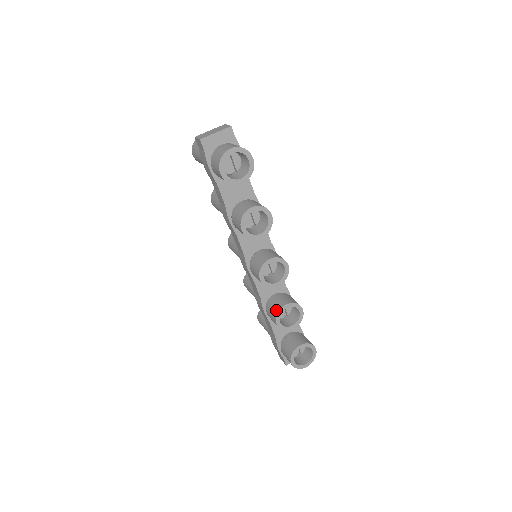
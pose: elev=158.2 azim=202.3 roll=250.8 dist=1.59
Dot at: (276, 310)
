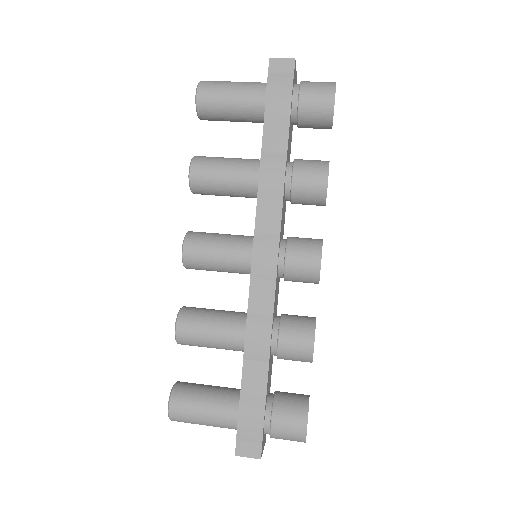
Dot at: (310, 323)
